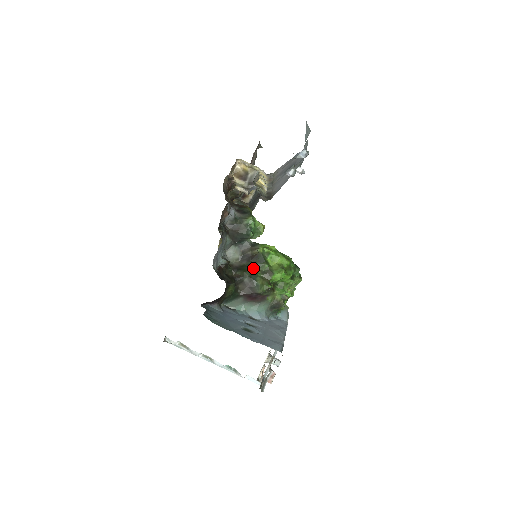
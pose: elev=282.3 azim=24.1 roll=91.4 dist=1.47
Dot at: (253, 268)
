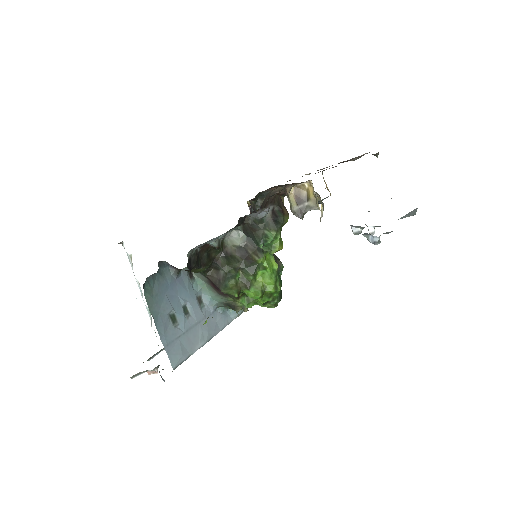
Dot at: (238, 268)
